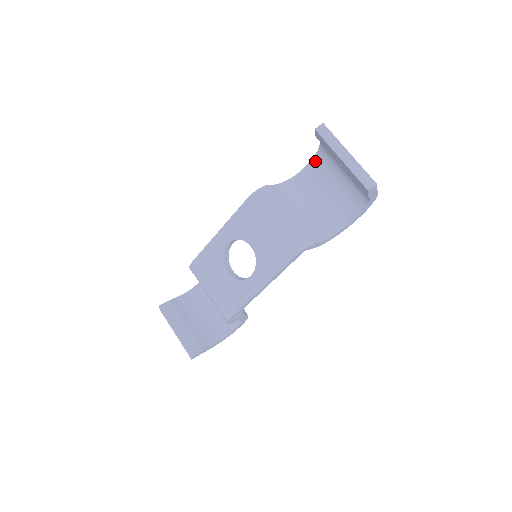
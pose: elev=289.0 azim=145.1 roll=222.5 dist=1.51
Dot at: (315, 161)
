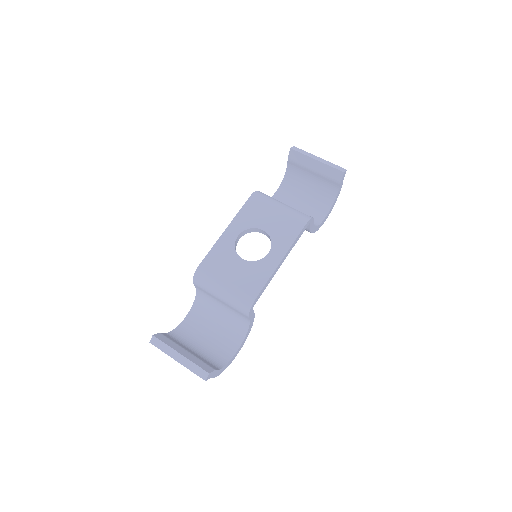
Dot at: (281, 188)
